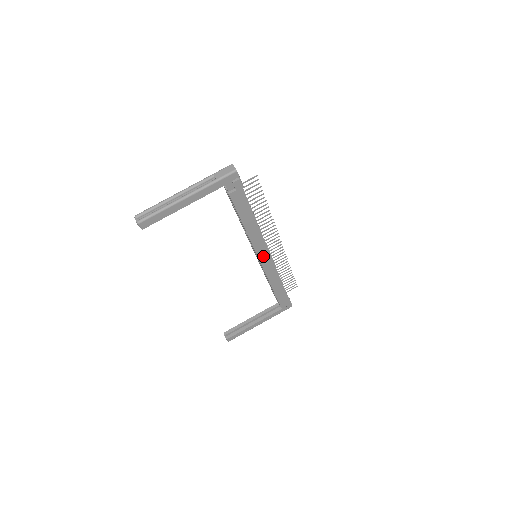
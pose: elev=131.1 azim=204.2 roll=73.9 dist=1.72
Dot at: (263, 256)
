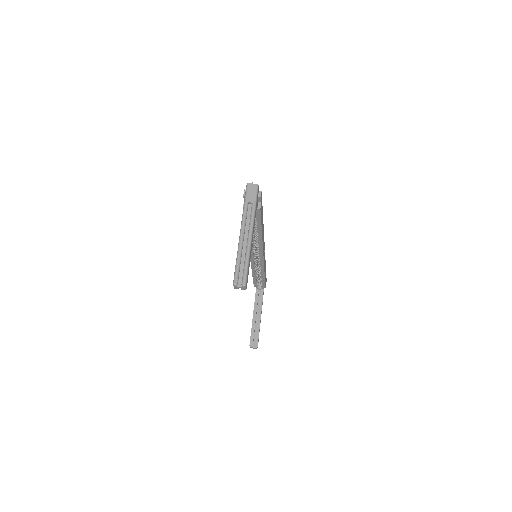
Dot at: occluded
